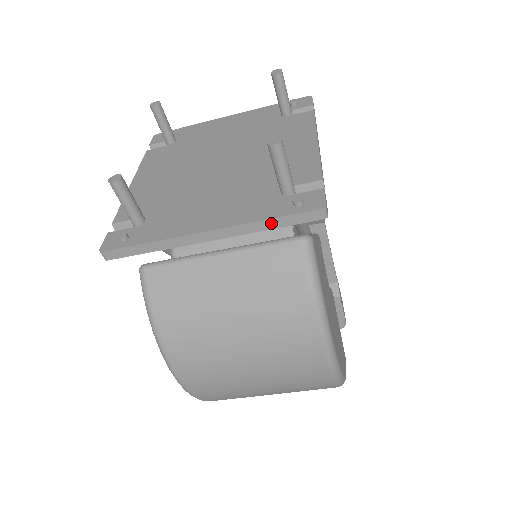
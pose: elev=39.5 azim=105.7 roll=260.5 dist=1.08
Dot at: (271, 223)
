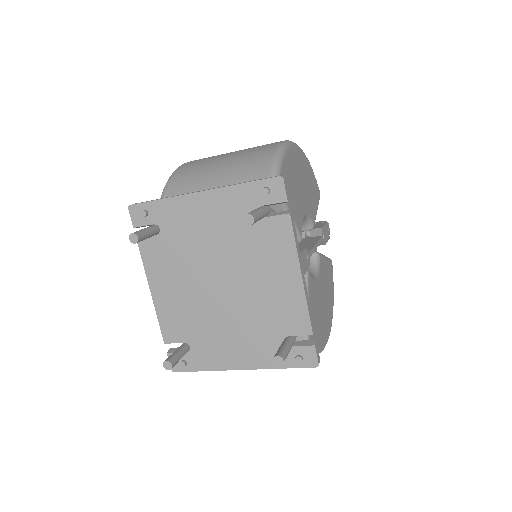
Dot at: (283, 367)
